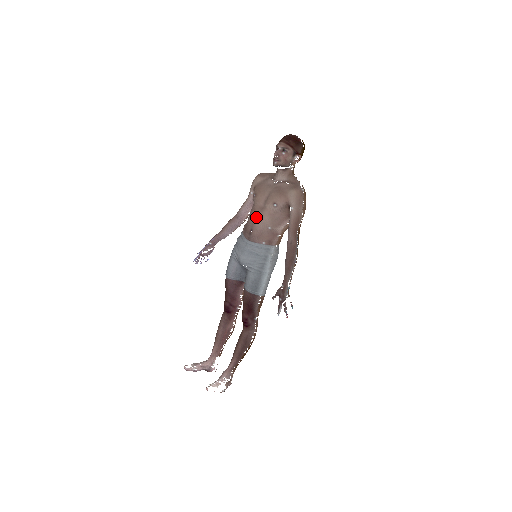
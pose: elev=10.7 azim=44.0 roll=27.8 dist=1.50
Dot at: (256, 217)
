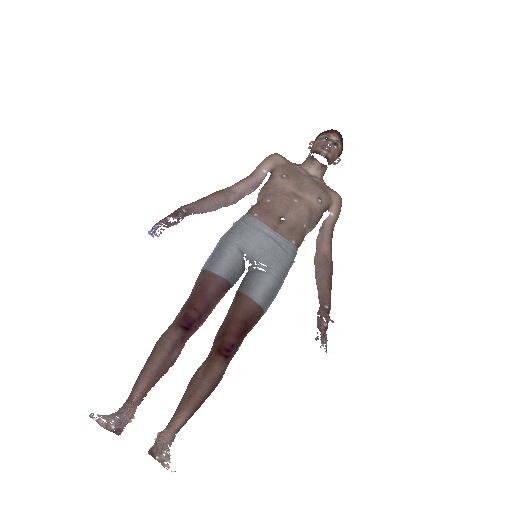
Dot at: (293, 204)
